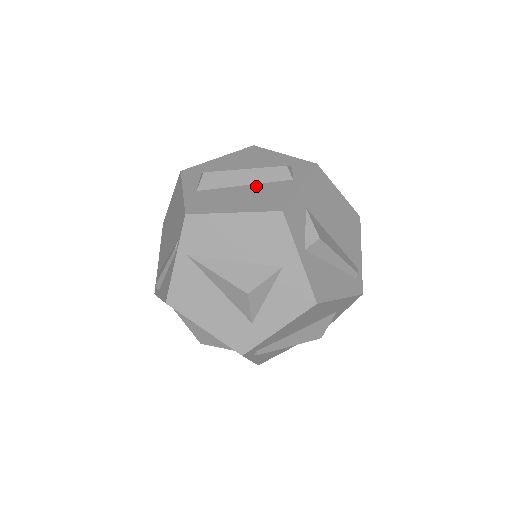
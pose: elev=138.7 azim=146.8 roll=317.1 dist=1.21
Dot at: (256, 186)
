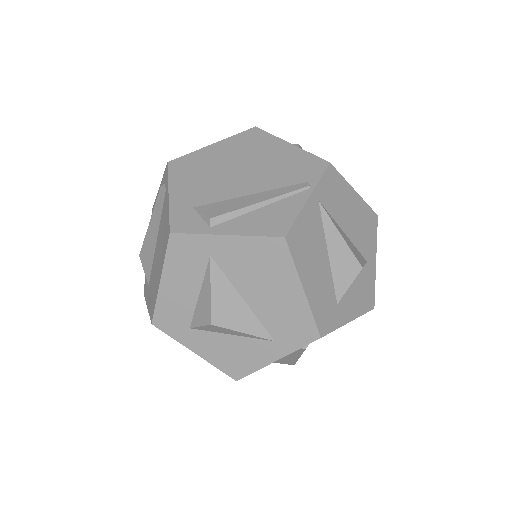
Dot at: occluded
